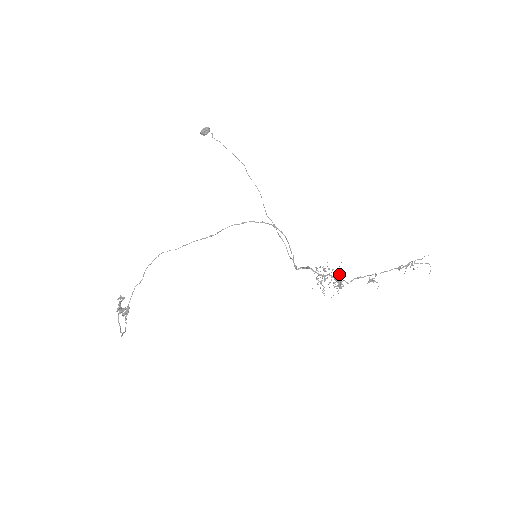
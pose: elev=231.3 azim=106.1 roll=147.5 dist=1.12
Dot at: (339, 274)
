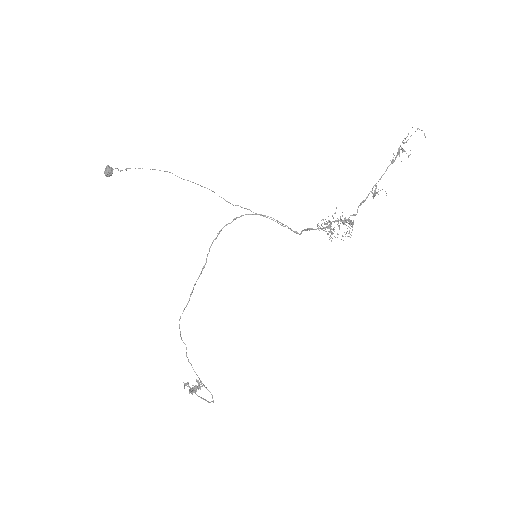
Dot at: occluded
